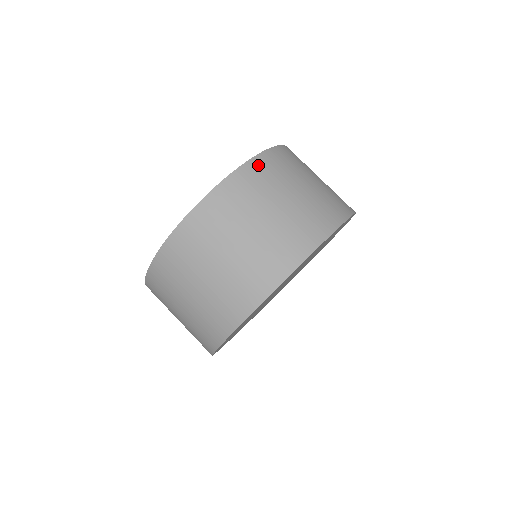
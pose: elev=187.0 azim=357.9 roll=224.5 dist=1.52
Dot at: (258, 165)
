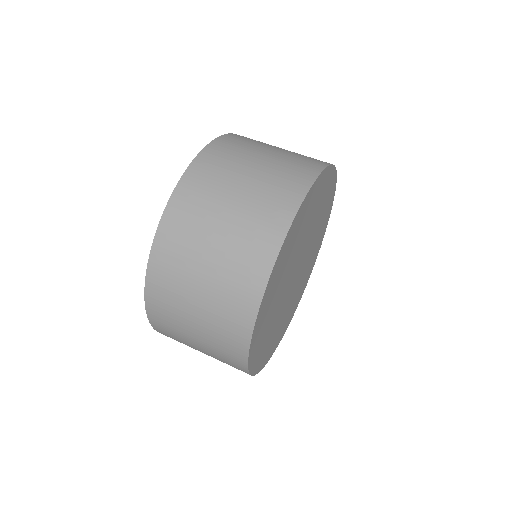
Dot at: (194, 175)
